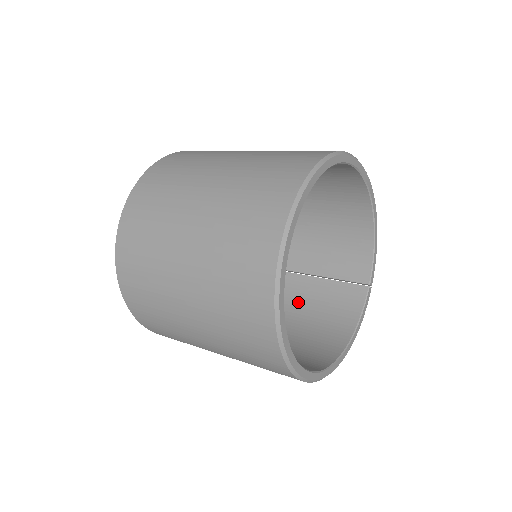
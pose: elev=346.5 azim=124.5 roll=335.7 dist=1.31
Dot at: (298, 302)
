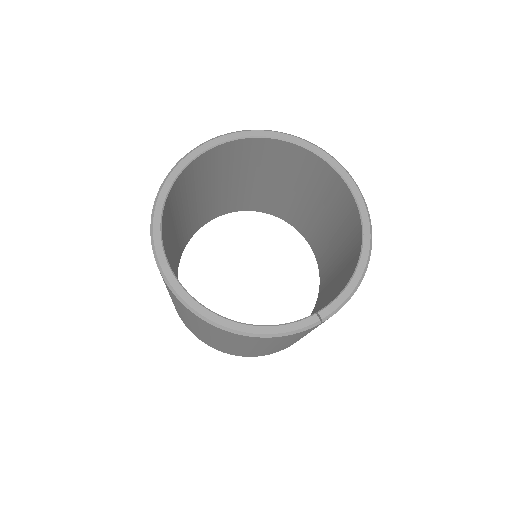
Dot at: occluded
